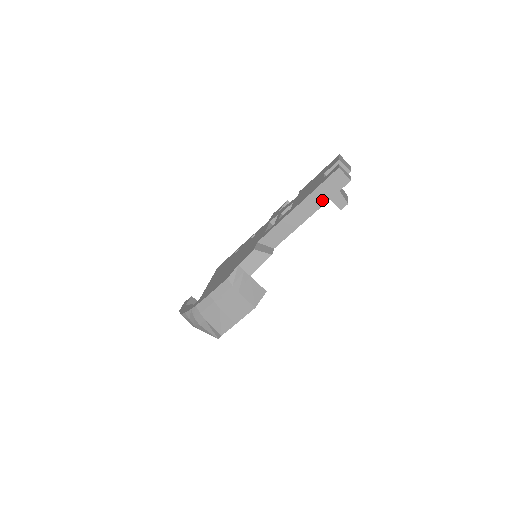
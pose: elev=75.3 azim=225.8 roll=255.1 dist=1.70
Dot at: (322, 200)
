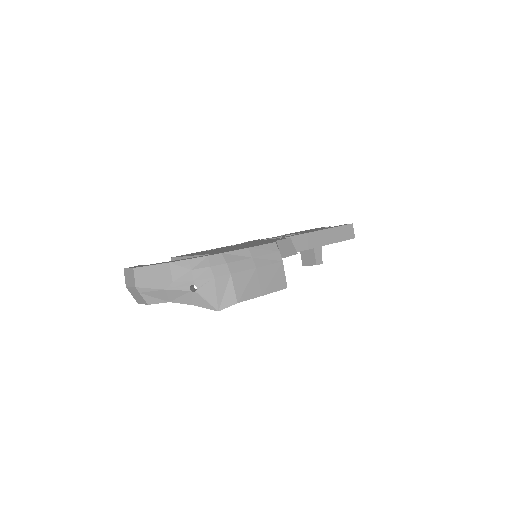
Dot at: (335, 239)
